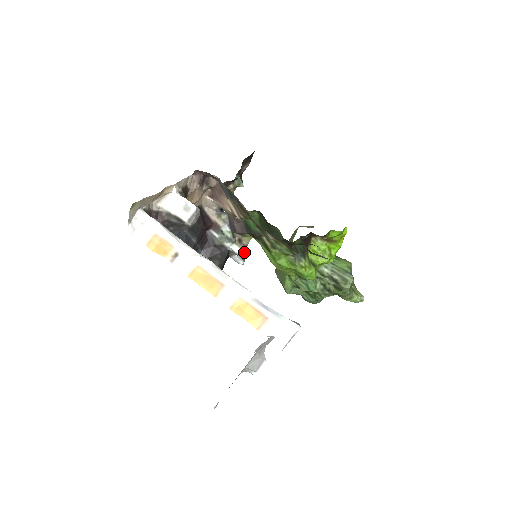
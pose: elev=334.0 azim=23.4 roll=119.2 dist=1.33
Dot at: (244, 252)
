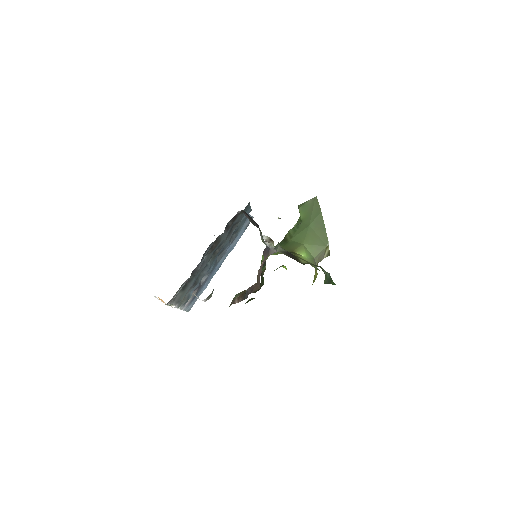
Dot at: (265, 240)
